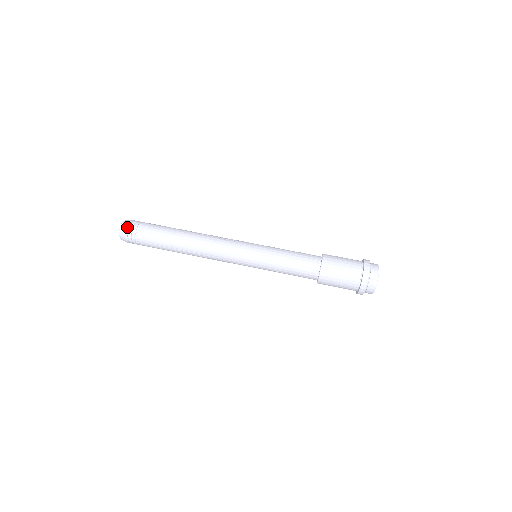
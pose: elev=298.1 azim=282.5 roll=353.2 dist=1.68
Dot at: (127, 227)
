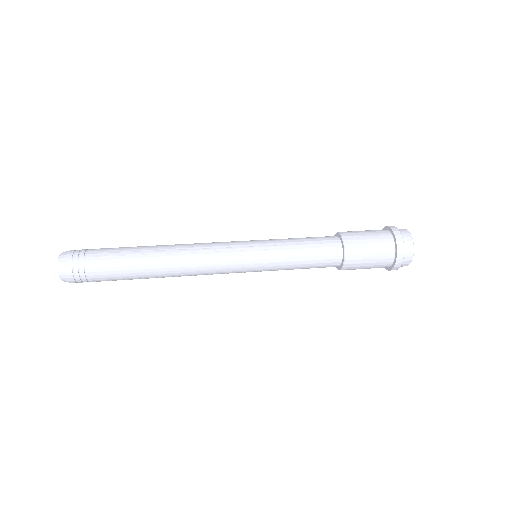
Dot at: occluded
